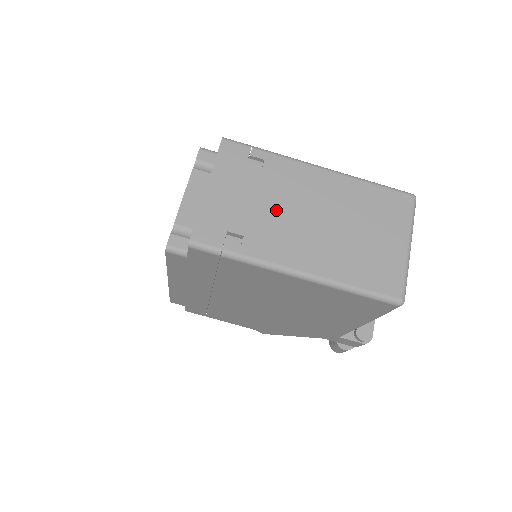
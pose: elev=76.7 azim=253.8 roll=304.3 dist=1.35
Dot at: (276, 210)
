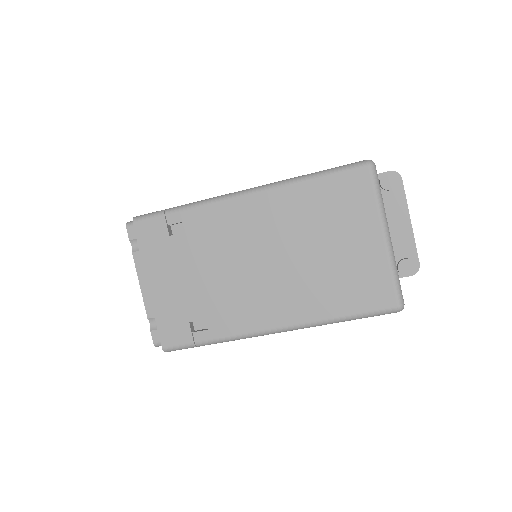
Dot at: (223, 274)
